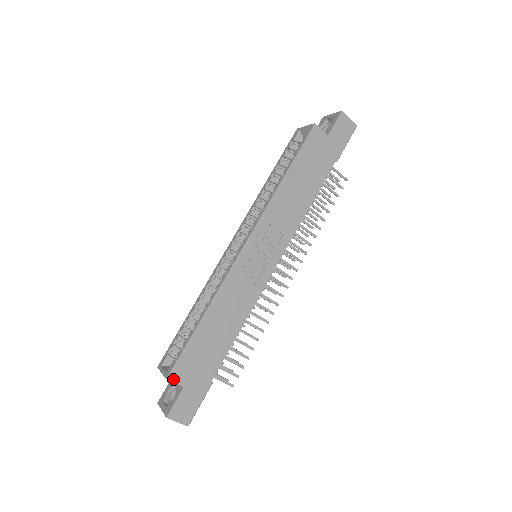
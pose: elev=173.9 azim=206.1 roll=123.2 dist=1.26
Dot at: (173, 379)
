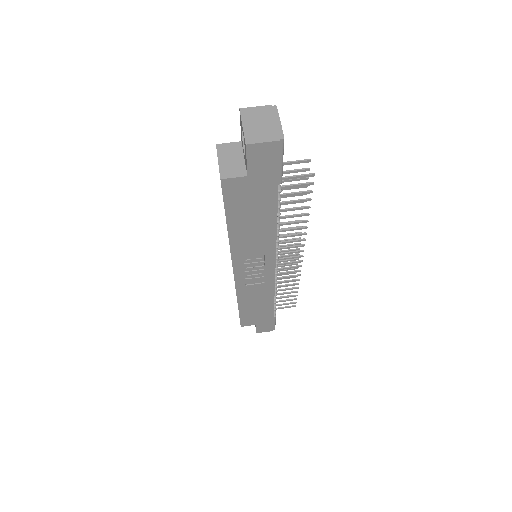
Dot at: (245, 325)
